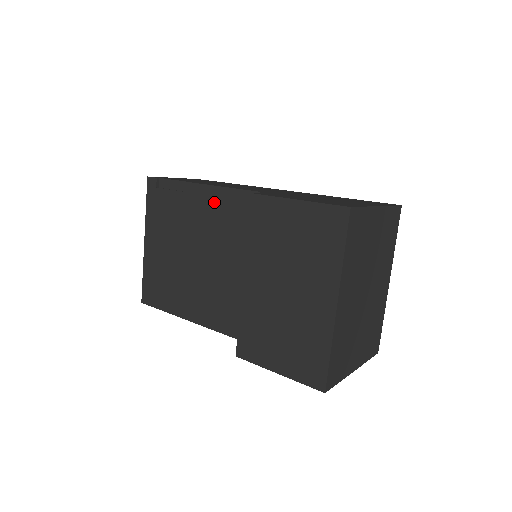
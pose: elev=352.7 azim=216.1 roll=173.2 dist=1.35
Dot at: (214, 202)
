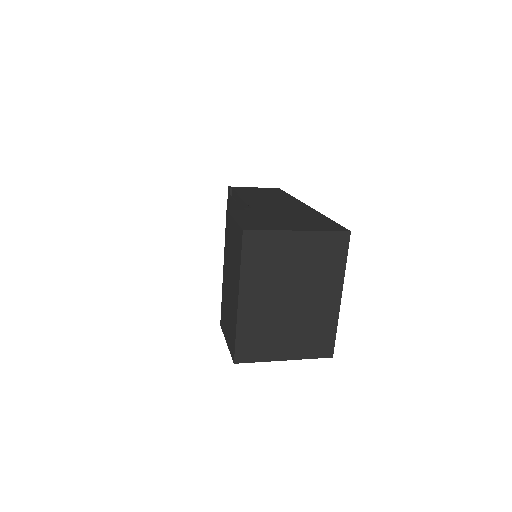
Dot at: occluded
